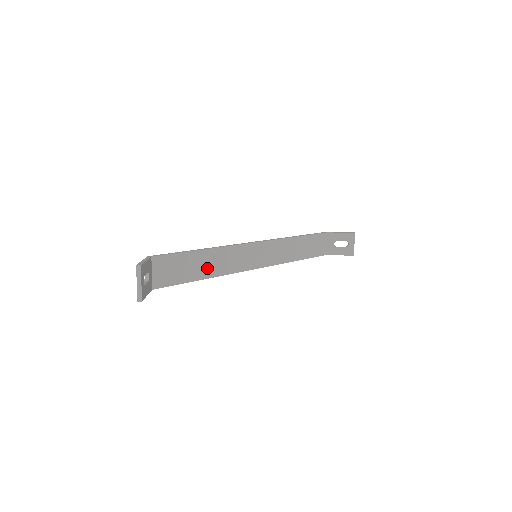
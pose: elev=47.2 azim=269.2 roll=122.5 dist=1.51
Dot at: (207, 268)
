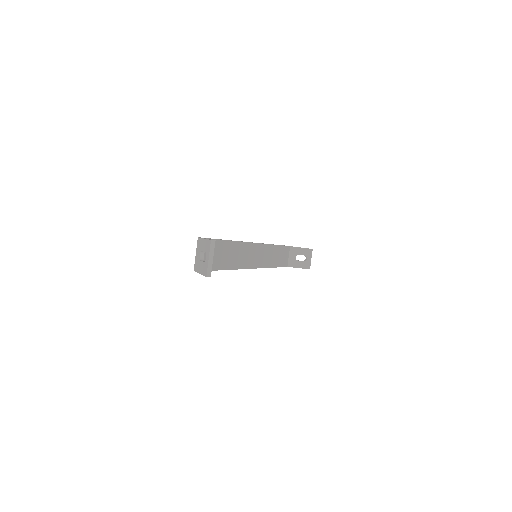
Dot at: (230, 259)
